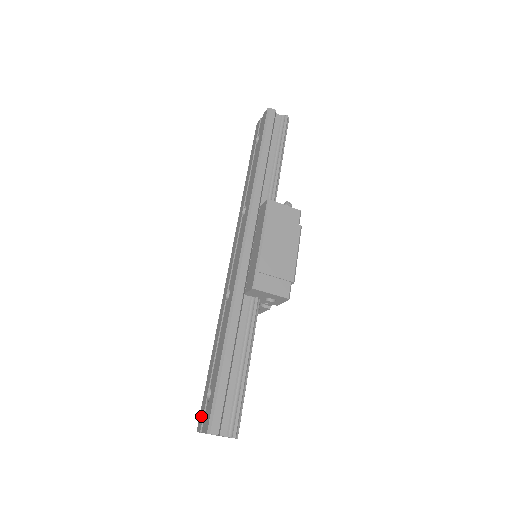
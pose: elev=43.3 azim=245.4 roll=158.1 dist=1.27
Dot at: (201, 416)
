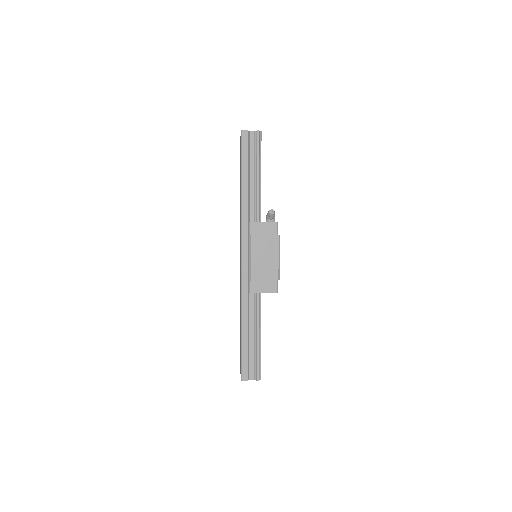
Dot at: (240, 366)
